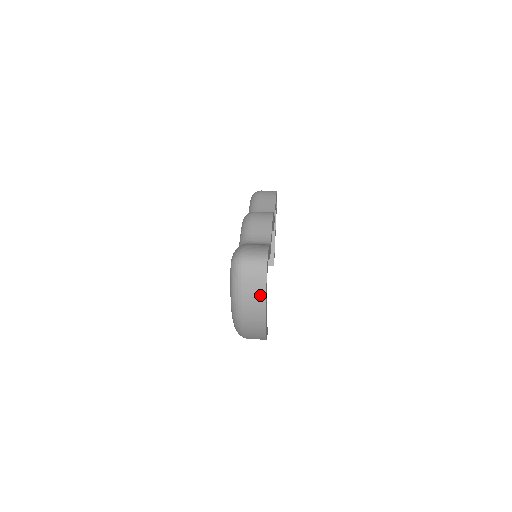
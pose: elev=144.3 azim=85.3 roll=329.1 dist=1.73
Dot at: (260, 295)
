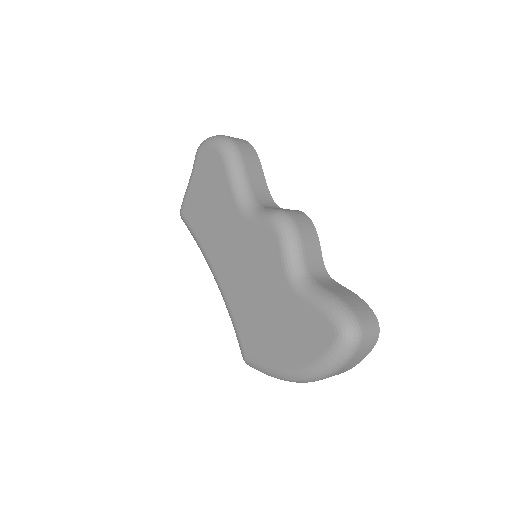
Dot at: (355, 364)
